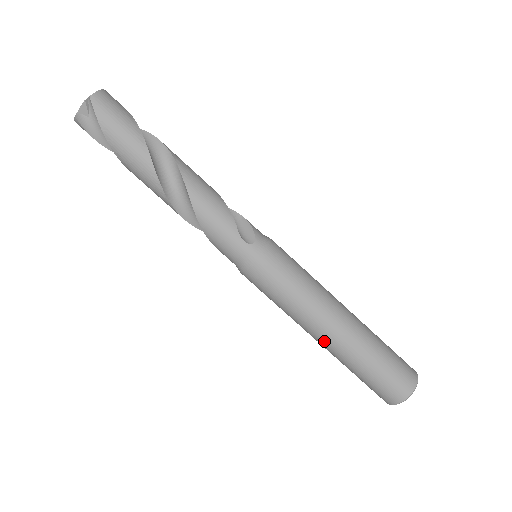
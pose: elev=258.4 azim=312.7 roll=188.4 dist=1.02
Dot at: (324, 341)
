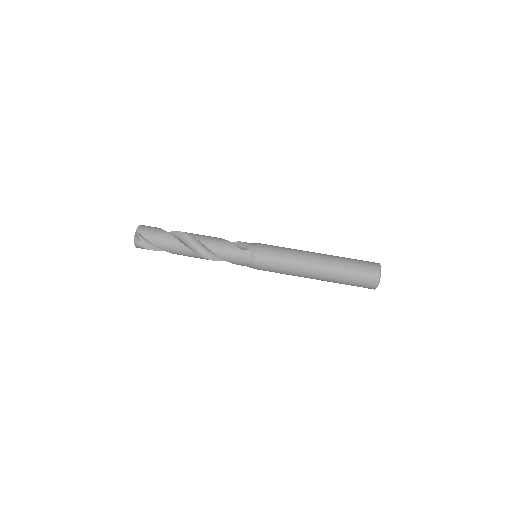
Dot at: (316, 275)
